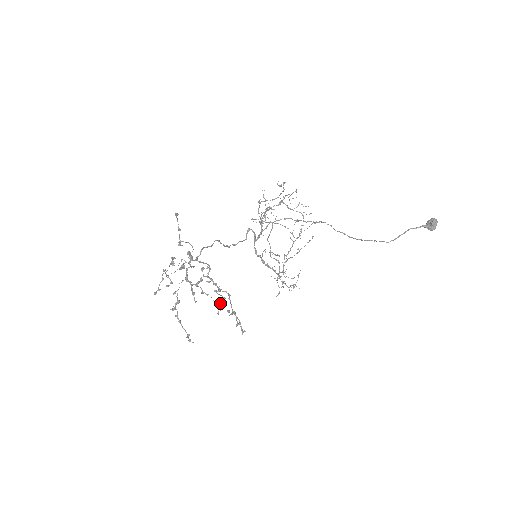
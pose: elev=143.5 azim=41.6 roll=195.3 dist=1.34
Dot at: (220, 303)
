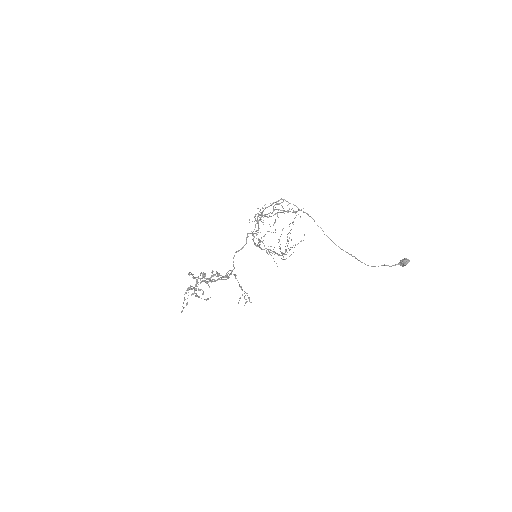
Dot at: occluded
